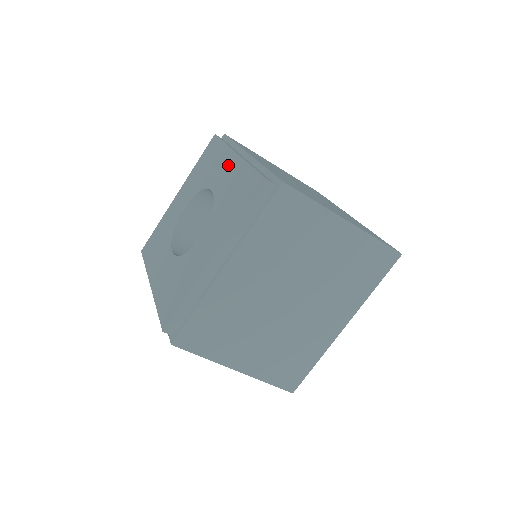
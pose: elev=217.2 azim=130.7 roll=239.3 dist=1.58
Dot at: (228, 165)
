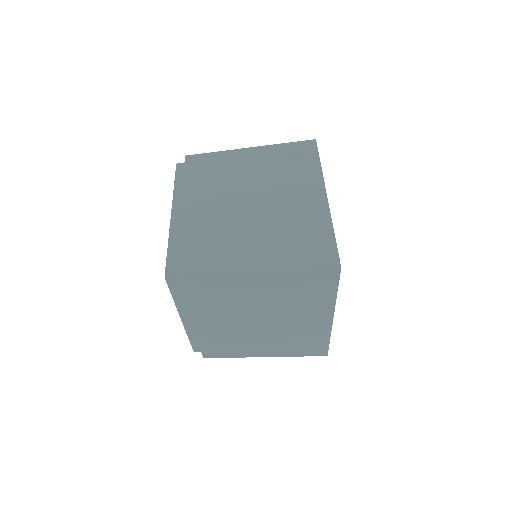
Dot at: occluded
